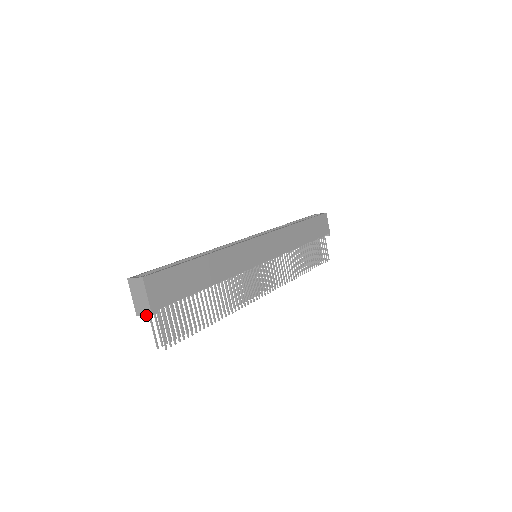
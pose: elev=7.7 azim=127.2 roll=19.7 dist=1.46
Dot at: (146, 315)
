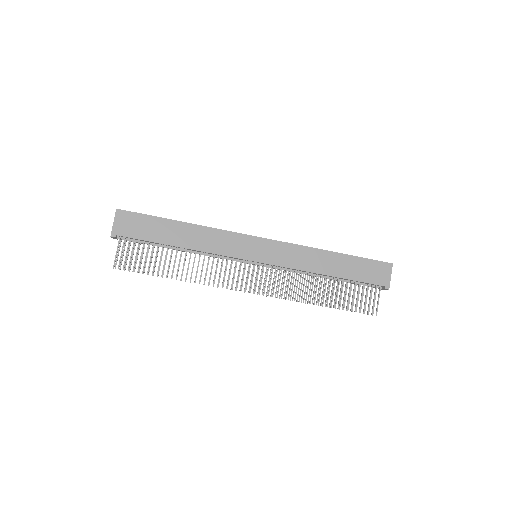
Dot at: (111, 237)
